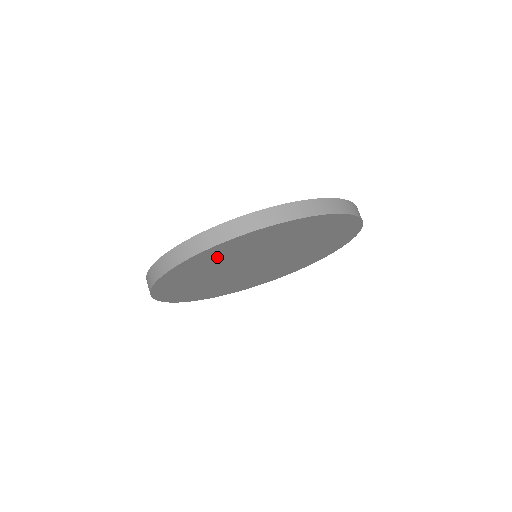
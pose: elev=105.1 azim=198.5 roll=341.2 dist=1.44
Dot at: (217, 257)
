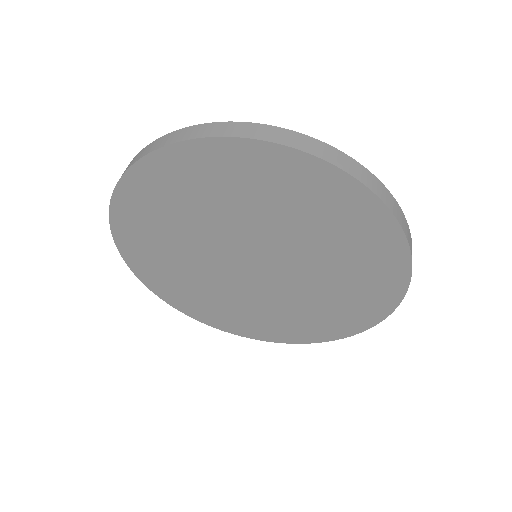
Dot at: (312, 201)
